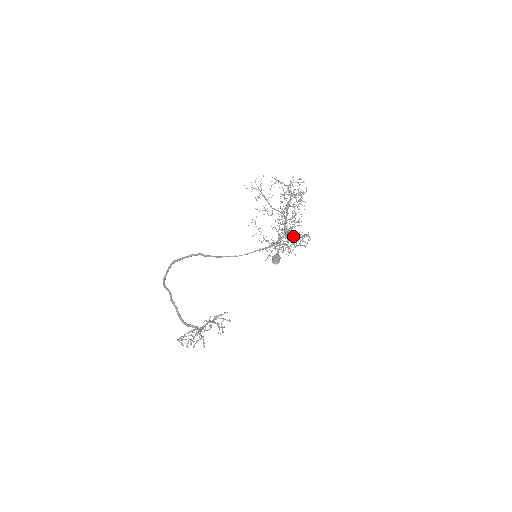
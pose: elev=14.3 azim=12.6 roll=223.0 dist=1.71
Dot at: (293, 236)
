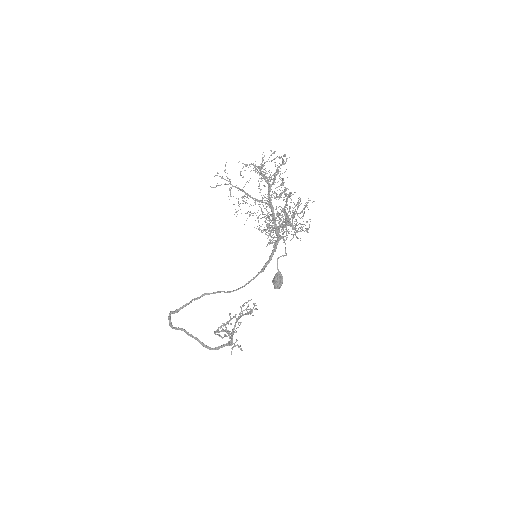
Dot at: (290, 219)
